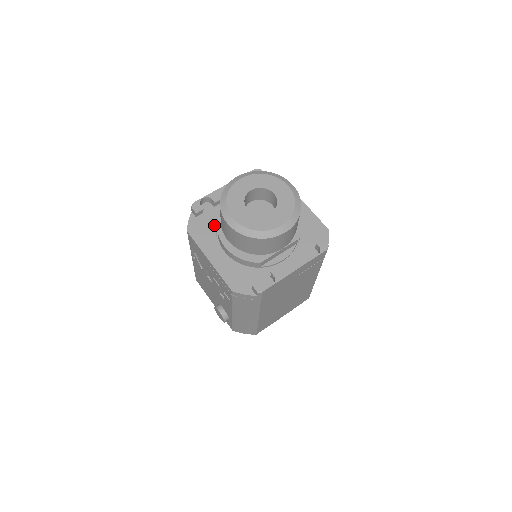
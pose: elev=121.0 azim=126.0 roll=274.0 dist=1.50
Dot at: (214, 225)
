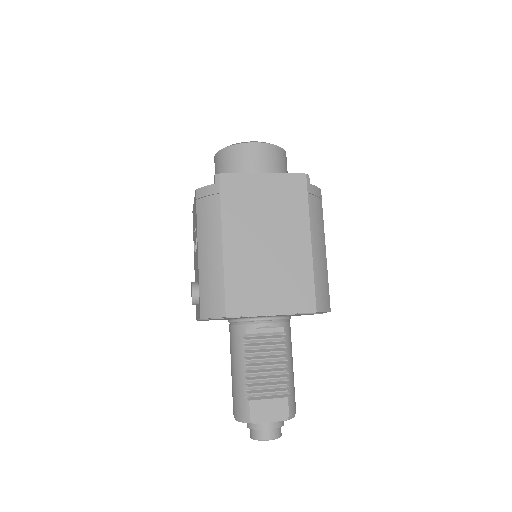
Dot at: occluded
